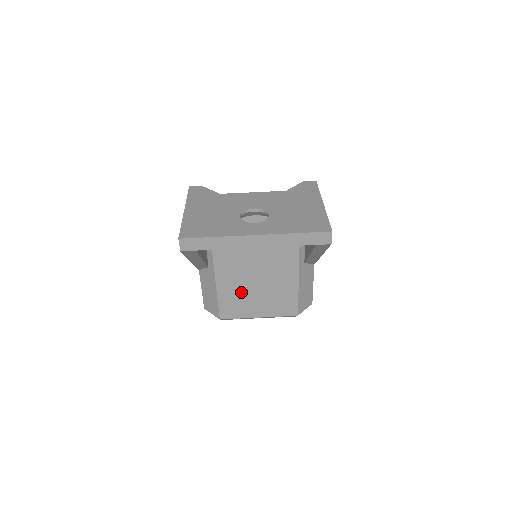
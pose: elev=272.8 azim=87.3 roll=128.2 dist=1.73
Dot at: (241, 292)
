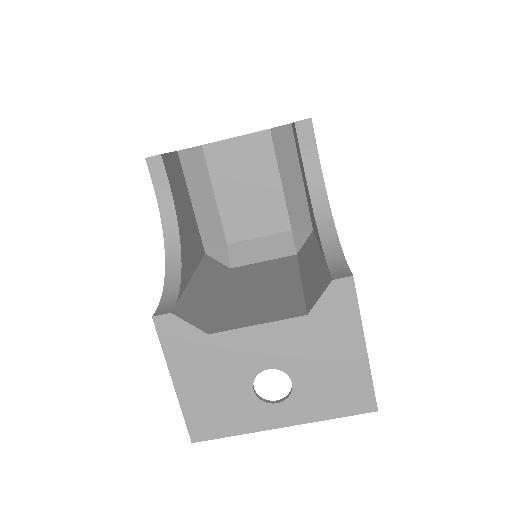
Dot at: occluded
